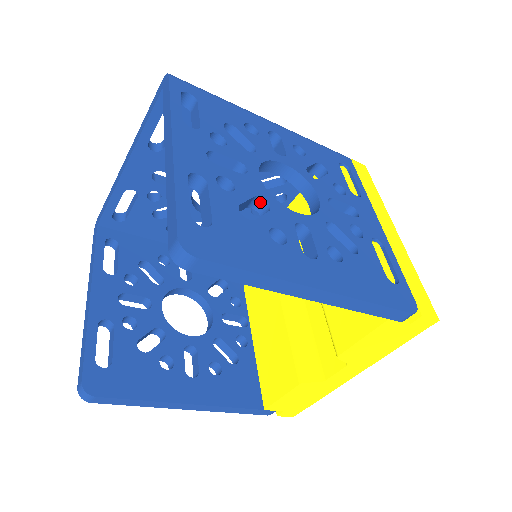
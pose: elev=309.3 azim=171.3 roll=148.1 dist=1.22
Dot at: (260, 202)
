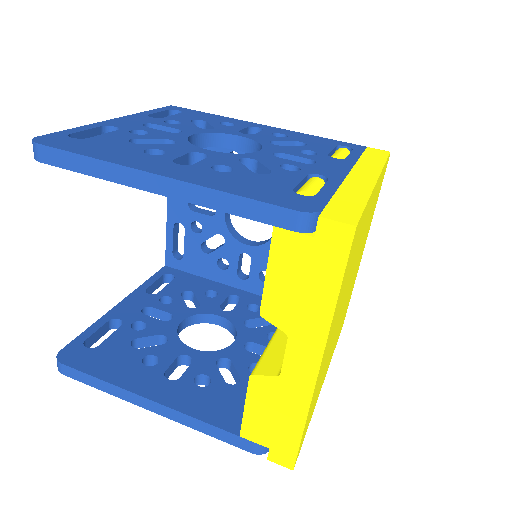
Dot at: occluded
